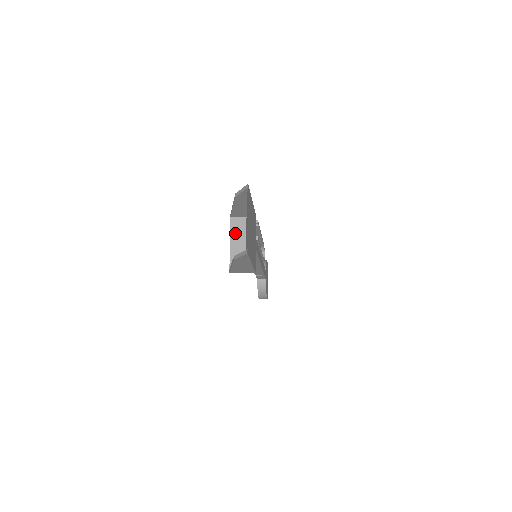
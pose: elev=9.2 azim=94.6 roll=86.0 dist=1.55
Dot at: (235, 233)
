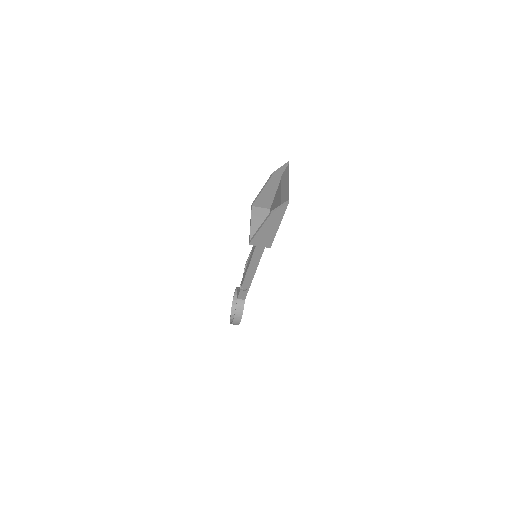
Dot at: (255, 217)
